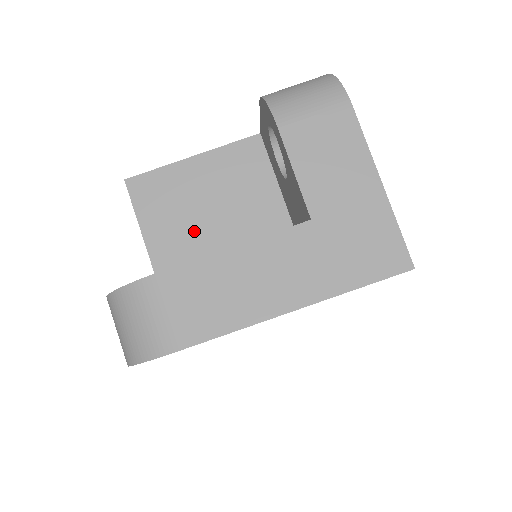
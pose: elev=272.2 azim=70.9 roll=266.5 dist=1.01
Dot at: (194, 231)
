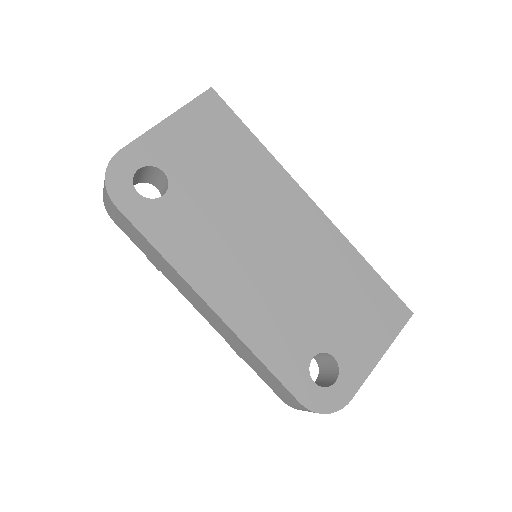
Dot at: occluded
